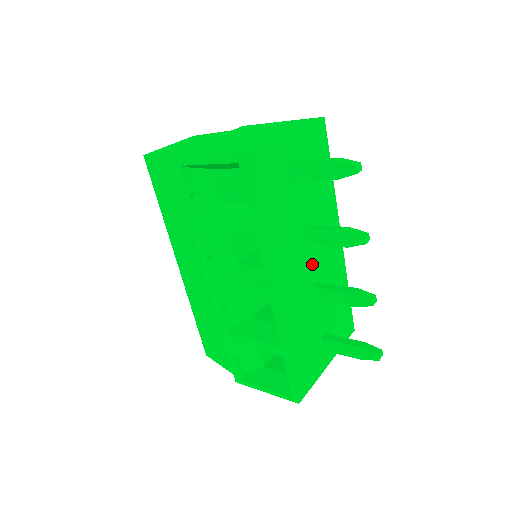
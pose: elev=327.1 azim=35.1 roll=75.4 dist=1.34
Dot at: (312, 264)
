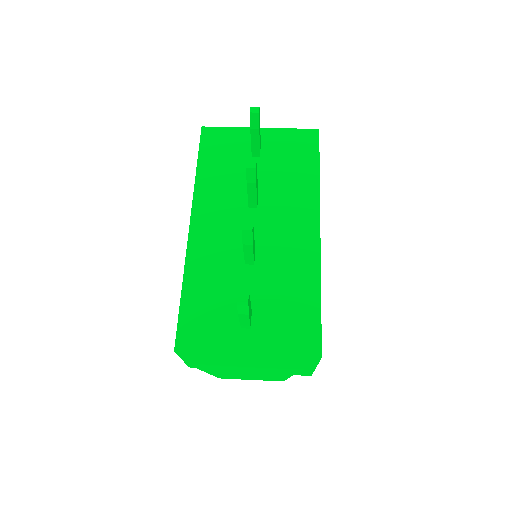
Dot at: (255, 230)
